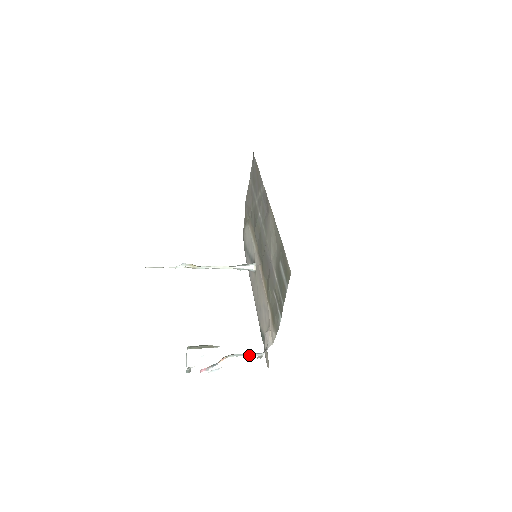
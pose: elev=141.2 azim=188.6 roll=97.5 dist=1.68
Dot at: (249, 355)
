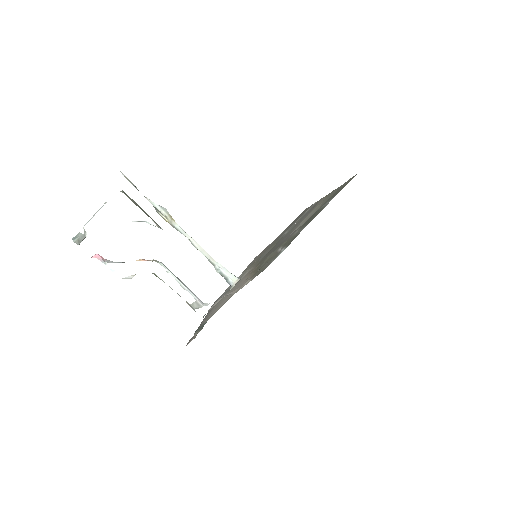
Dot at: (186, 286)
